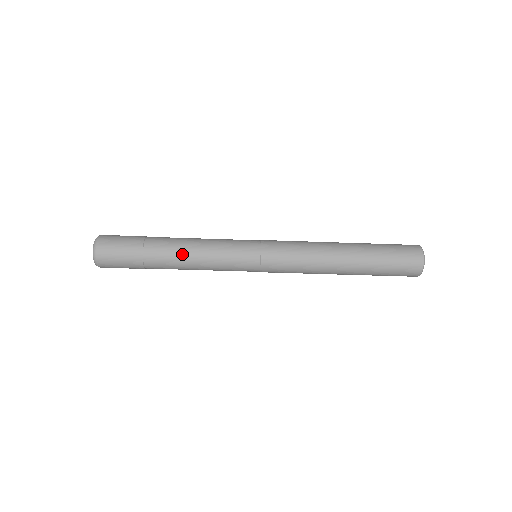
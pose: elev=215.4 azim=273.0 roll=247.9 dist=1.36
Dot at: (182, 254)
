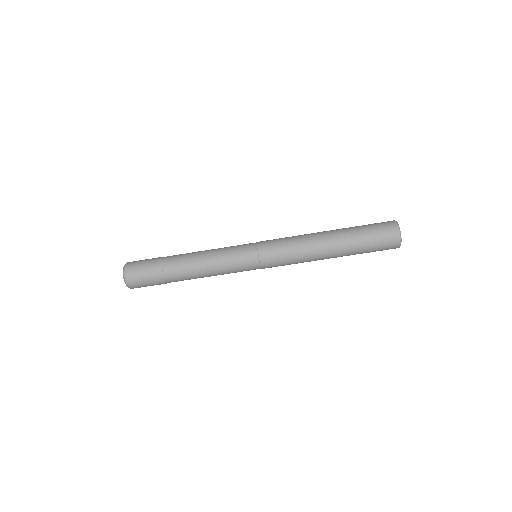
Dot at: (194, 265)
